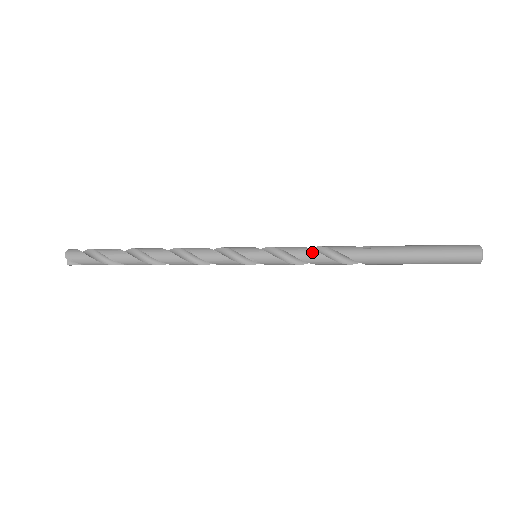
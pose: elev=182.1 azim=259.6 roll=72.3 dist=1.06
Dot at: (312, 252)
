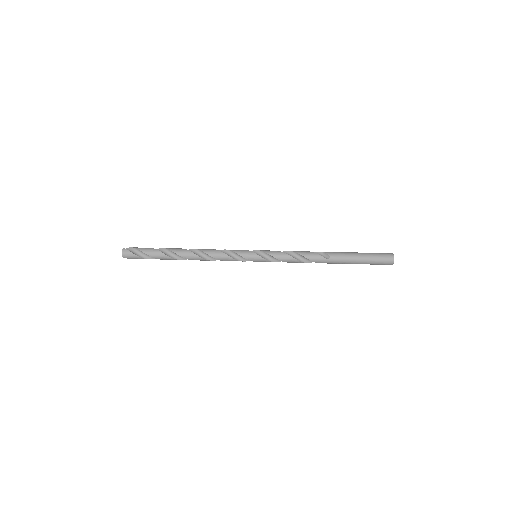
Dot at: (293, 260)
